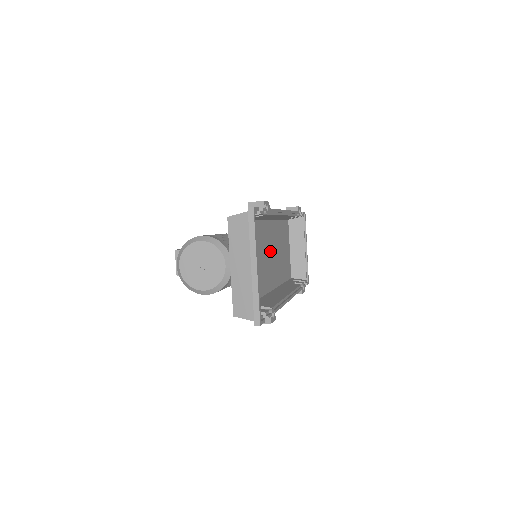
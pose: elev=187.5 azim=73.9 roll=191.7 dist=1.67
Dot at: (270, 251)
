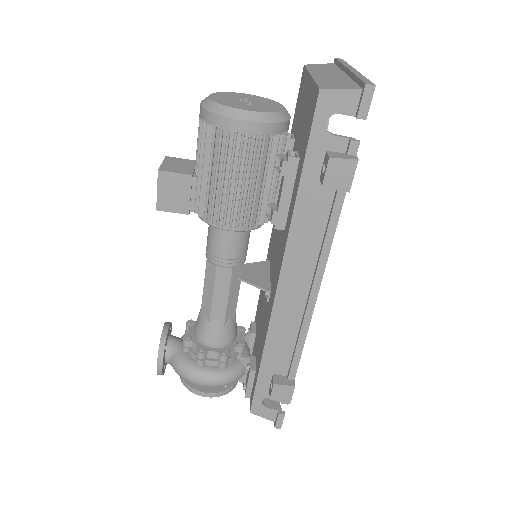
Dot at: occluded
